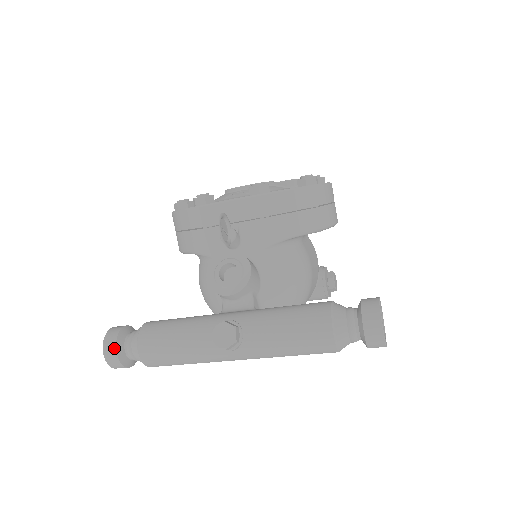
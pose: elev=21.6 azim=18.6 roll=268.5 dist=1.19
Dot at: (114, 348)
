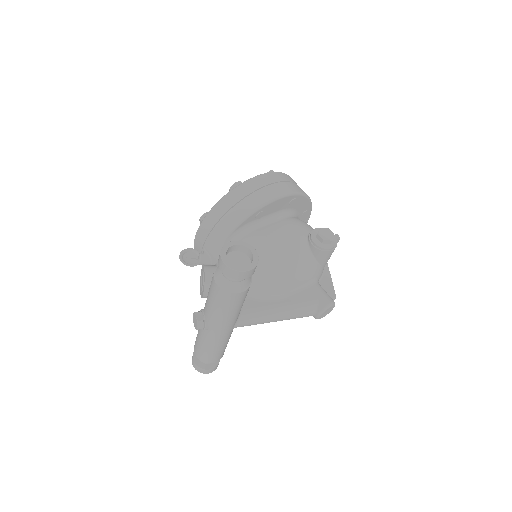
Dot at: (193, 360)
